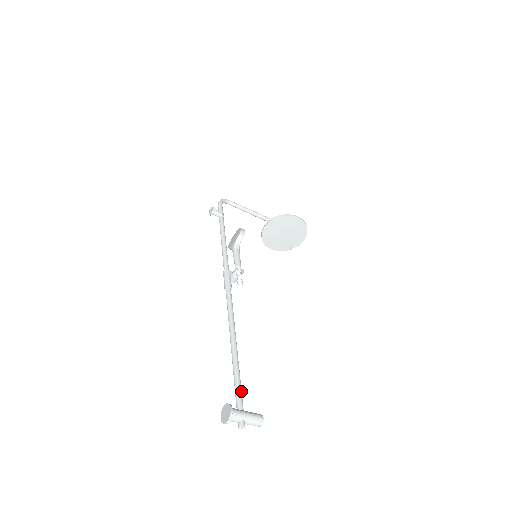
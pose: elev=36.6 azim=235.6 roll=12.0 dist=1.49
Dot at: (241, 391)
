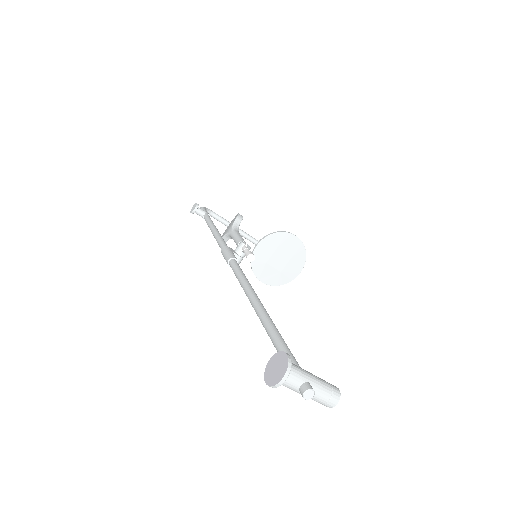
Dot at: occluded
